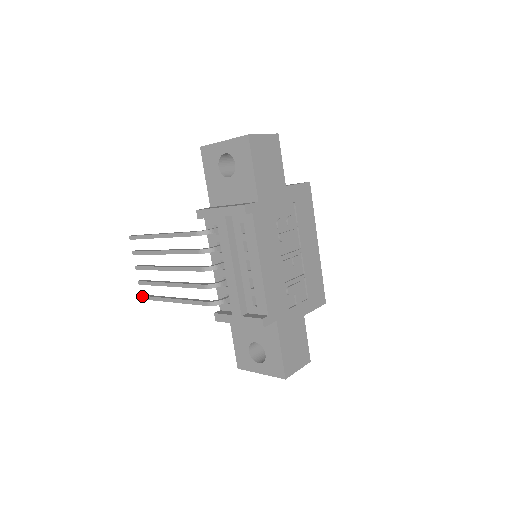
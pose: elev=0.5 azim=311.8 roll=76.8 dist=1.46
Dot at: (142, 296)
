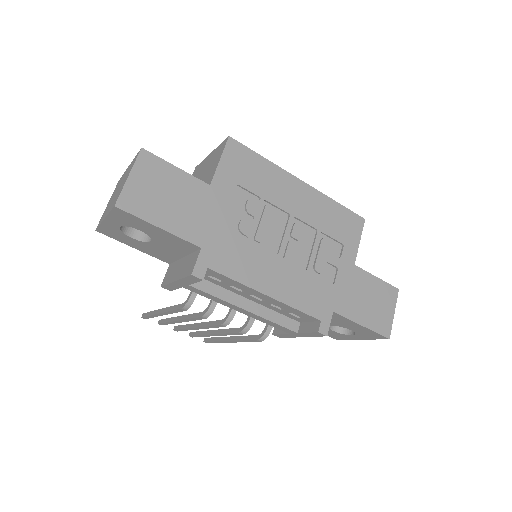
Dot at: occluded
